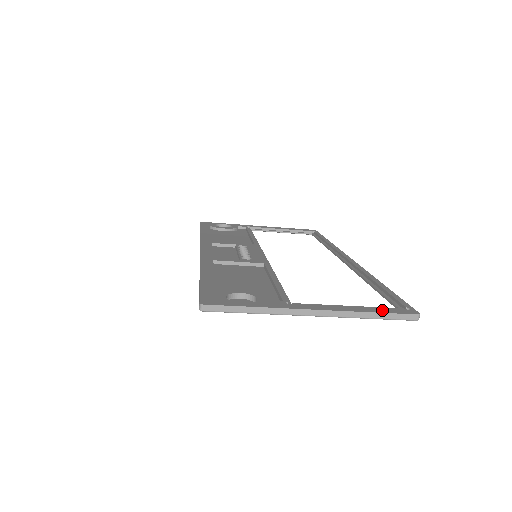
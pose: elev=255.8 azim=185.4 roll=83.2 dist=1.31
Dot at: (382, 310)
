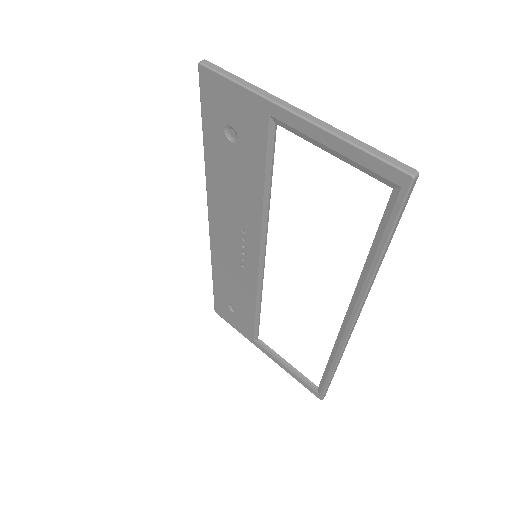
Dot at: occluded
